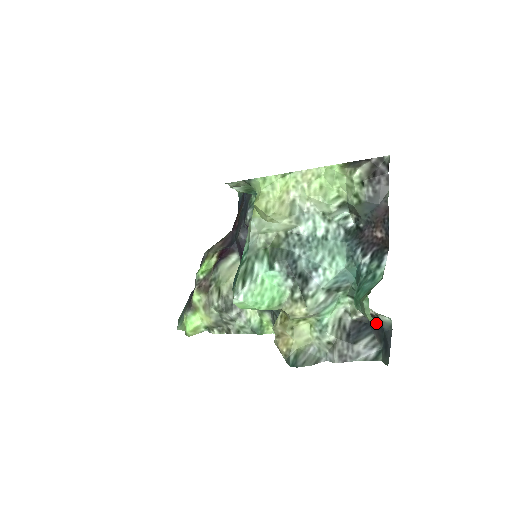
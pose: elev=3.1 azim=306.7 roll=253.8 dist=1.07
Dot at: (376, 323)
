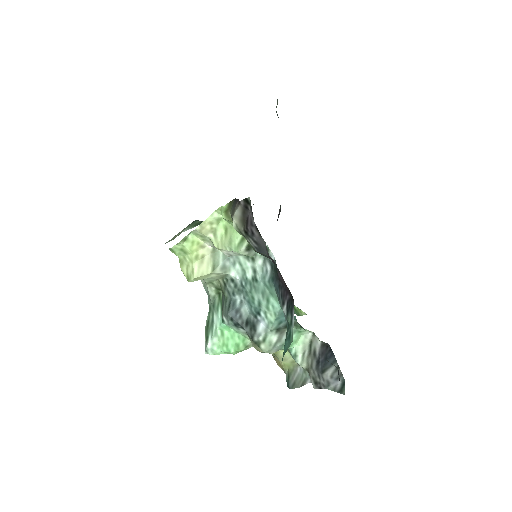
Dot at: occluded
